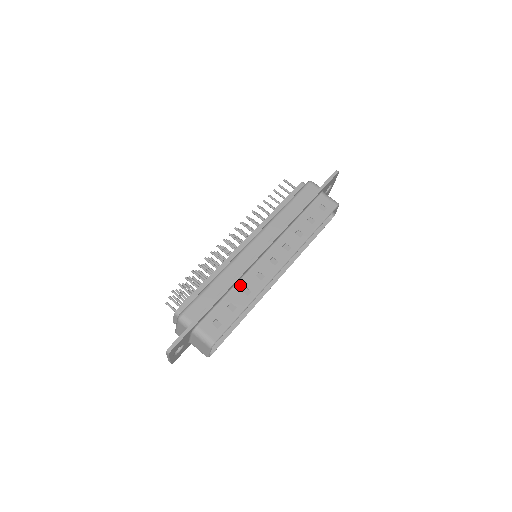
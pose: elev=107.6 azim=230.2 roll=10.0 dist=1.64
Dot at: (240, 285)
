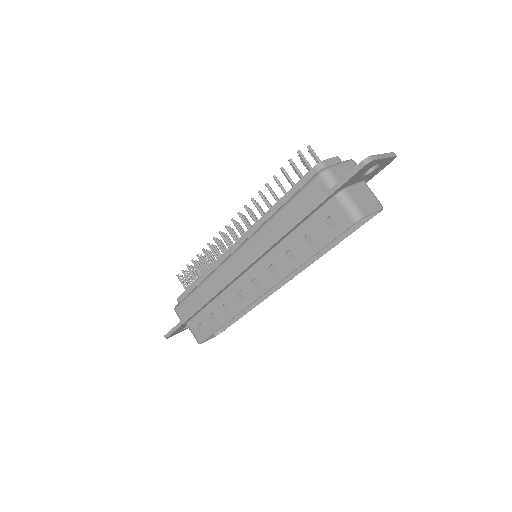
Dot at: (222, 298)
